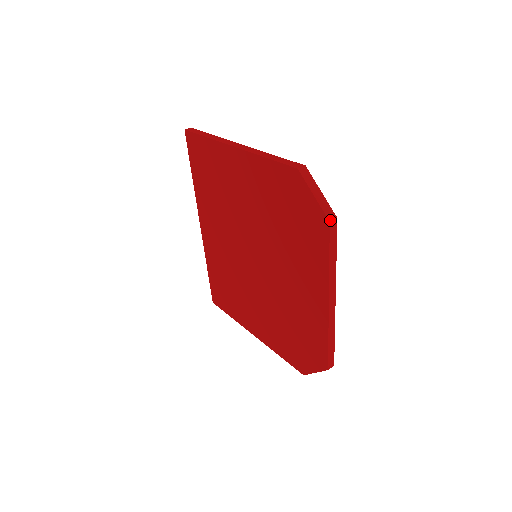
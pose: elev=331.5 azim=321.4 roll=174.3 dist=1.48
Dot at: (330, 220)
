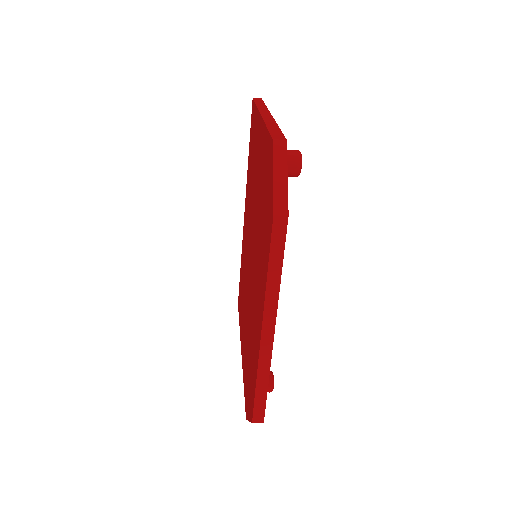
Dot at: (275, 213)
